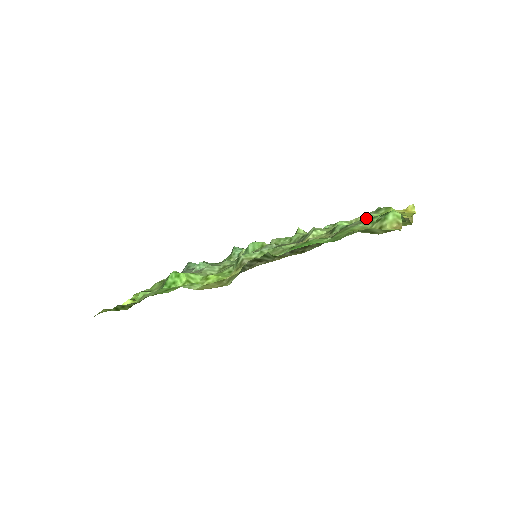
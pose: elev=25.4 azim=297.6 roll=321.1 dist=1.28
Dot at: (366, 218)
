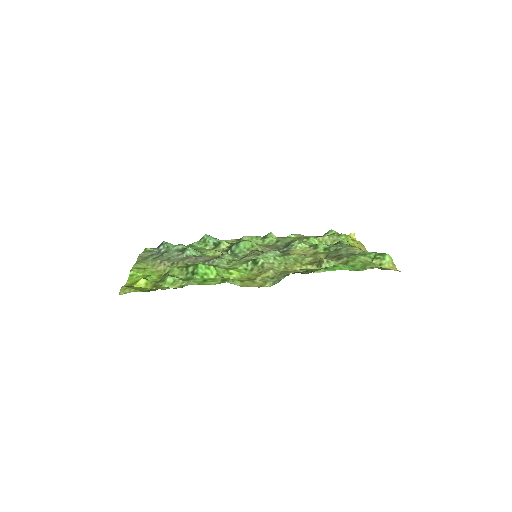
Dot at: (344, 244)
